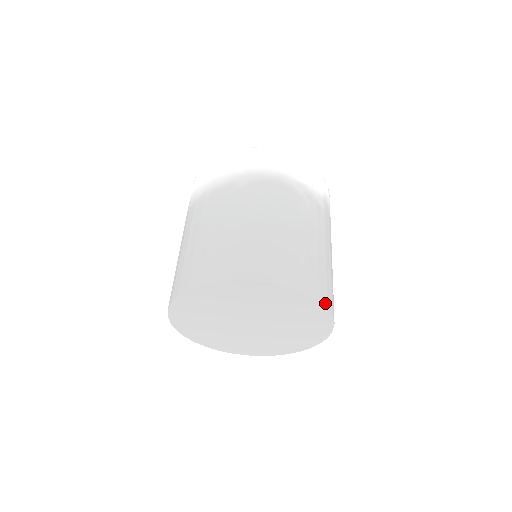
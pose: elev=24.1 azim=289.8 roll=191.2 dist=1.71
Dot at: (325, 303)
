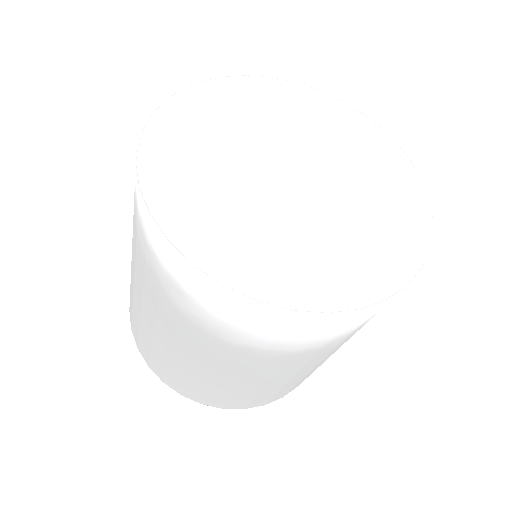
Dot at: occluded
